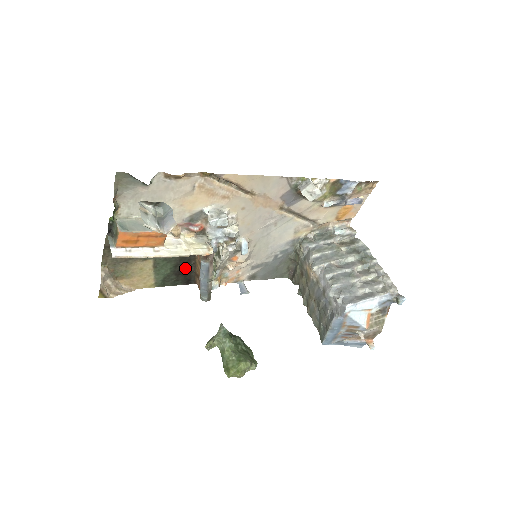
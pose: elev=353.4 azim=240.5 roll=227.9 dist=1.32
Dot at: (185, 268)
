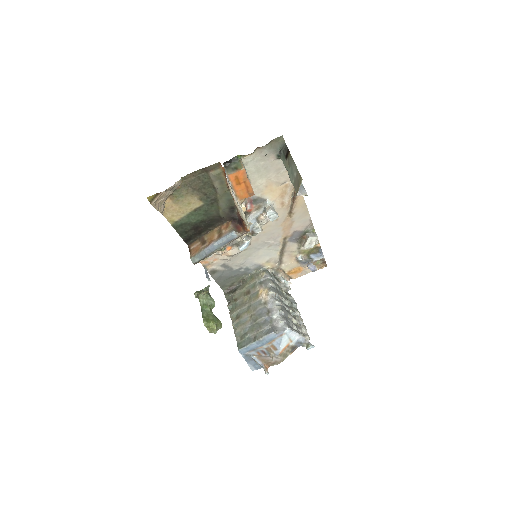
Dot at: (203, 228)
